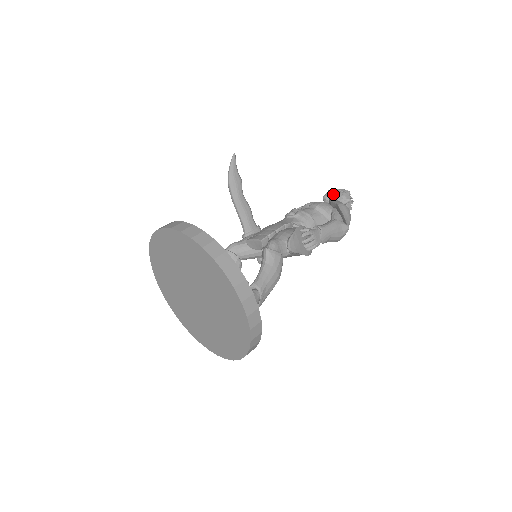
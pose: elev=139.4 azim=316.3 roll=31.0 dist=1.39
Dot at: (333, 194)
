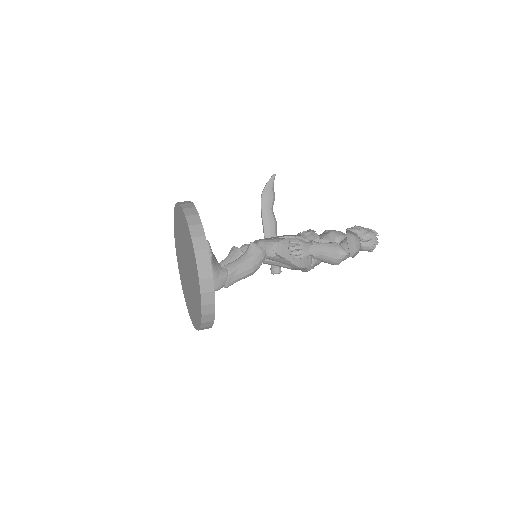
Dot at: (357, 229)
